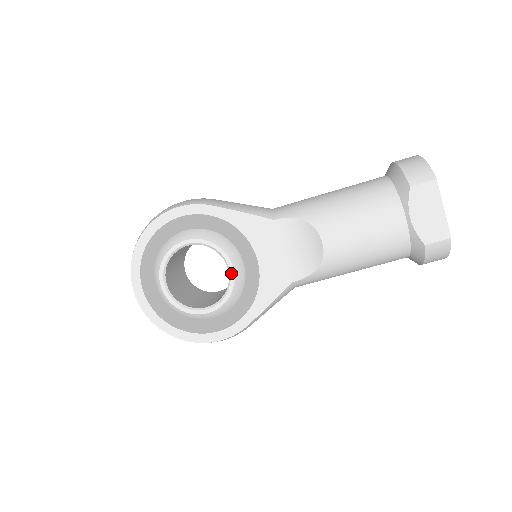
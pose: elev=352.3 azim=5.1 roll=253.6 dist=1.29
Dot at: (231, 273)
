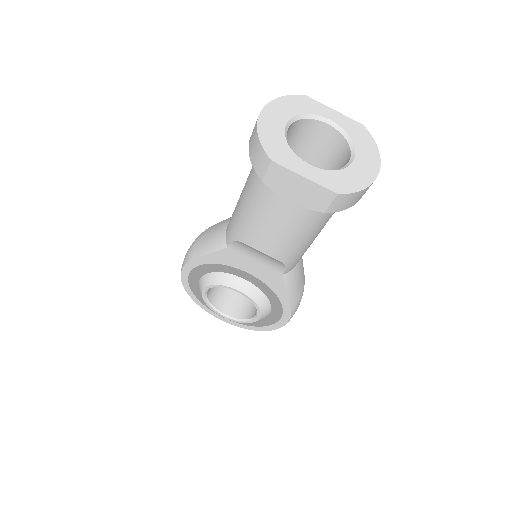
Dot at: (242, 294)
